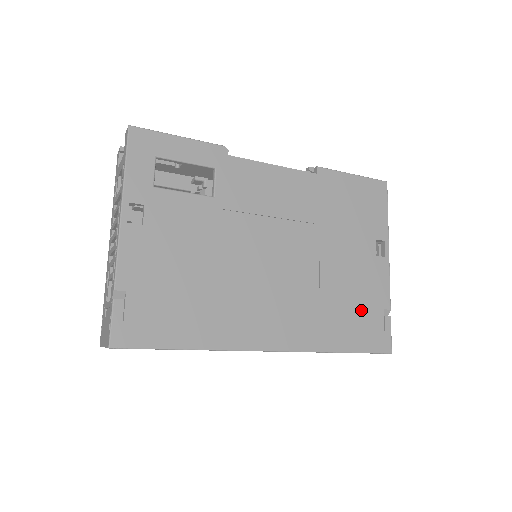
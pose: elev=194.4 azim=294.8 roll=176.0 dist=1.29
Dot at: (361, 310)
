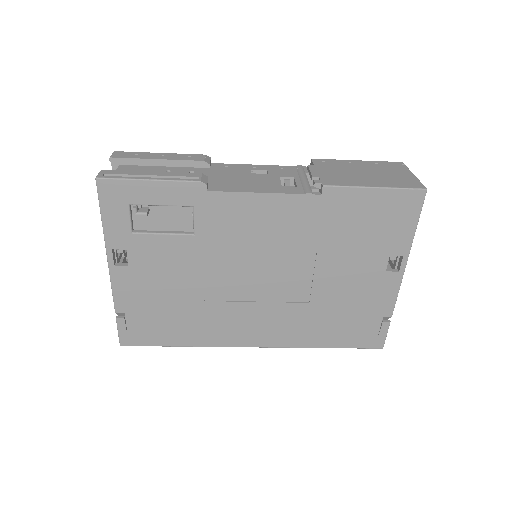
Dot at: (355, 318)
